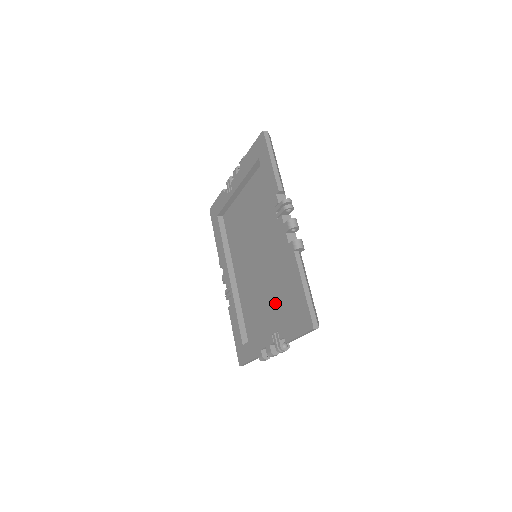
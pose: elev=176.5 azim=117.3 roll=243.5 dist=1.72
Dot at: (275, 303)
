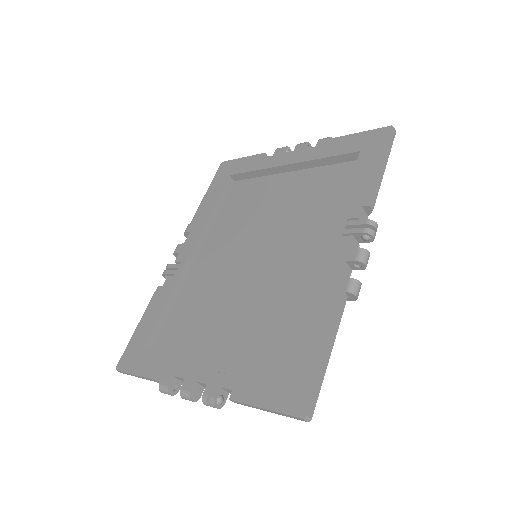
Dot at: (244, 332)
